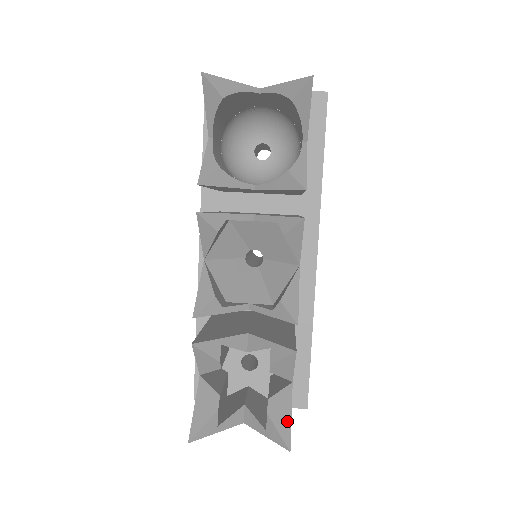
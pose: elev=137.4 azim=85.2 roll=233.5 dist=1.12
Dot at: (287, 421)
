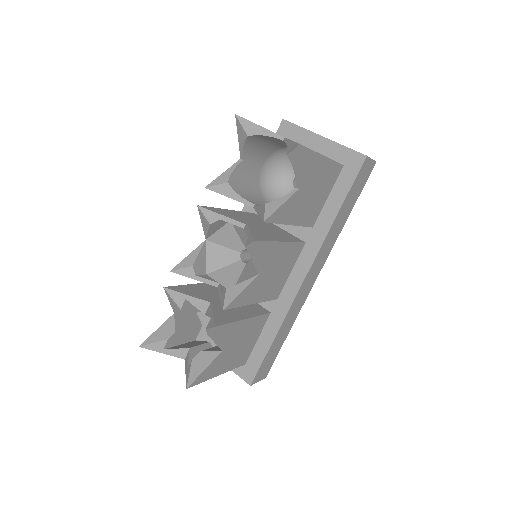
Dot at: (199, 371)
